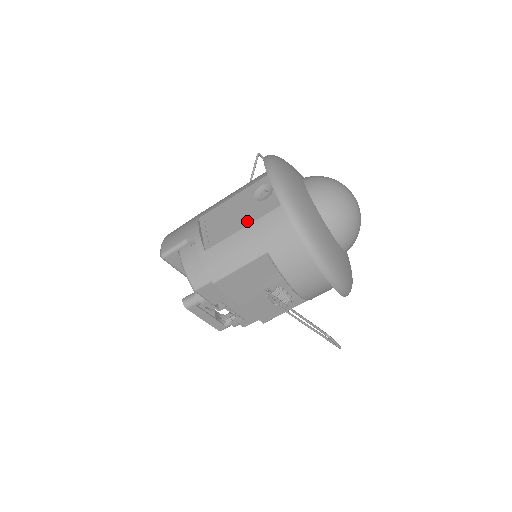
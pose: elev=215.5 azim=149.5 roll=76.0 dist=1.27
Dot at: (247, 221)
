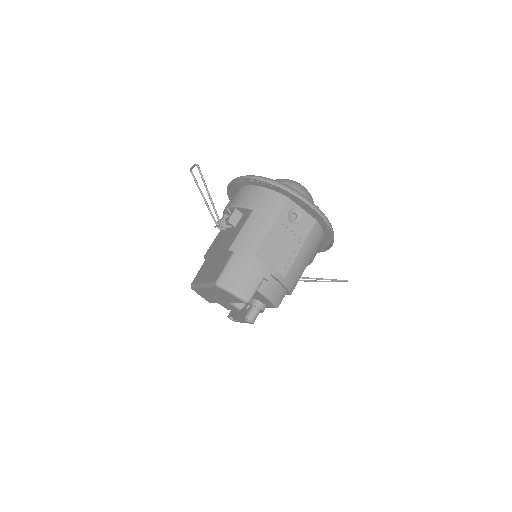
Dot at: (300, 242)
